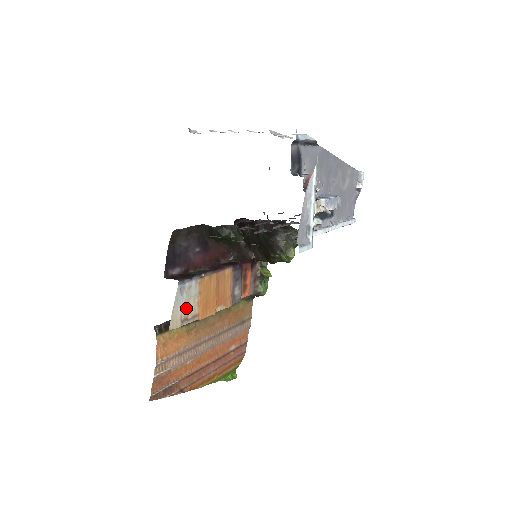
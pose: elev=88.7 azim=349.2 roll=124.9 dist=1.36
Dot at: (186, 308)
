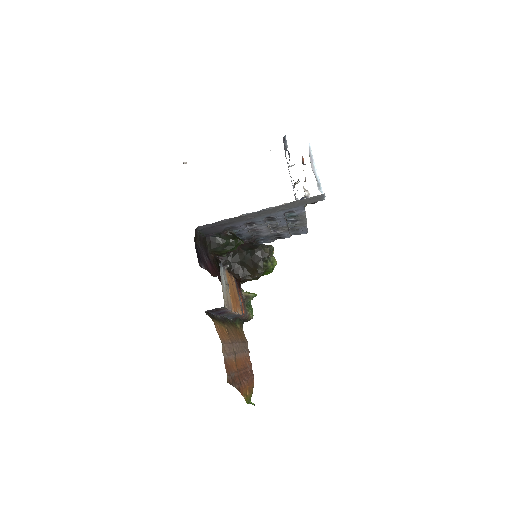
Dot at: (226, 292)
